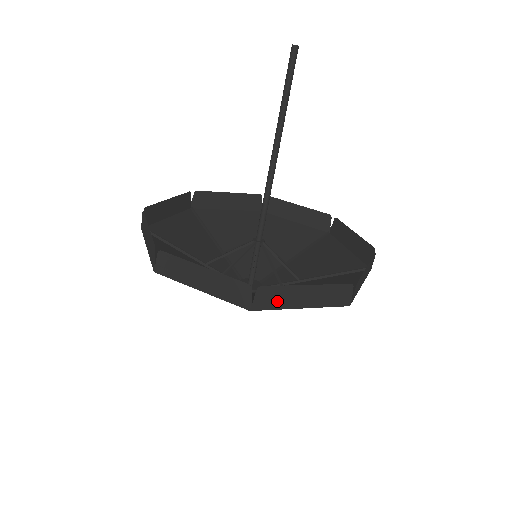
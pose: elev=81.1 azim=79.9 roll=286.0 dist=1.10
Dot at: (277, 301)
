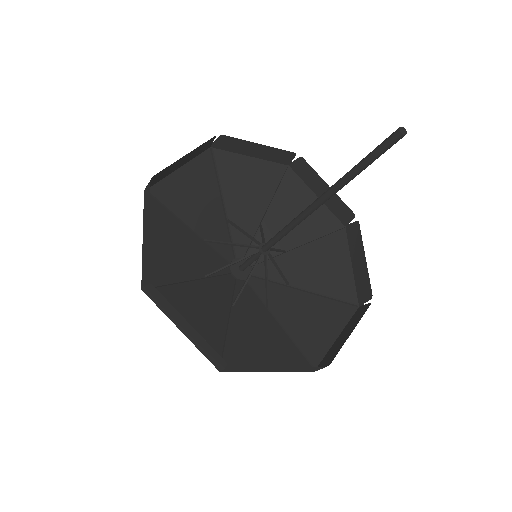
Dot at: (248, 370)
